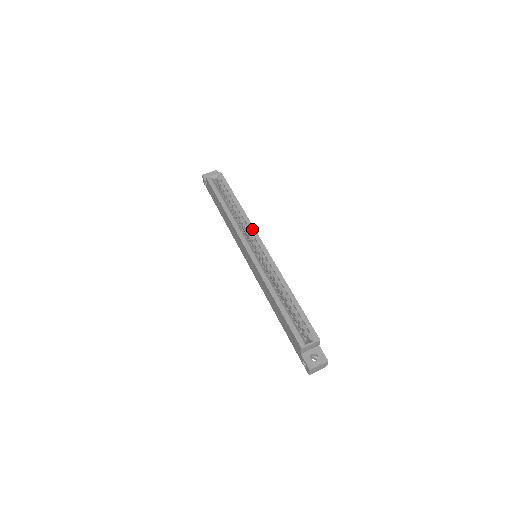
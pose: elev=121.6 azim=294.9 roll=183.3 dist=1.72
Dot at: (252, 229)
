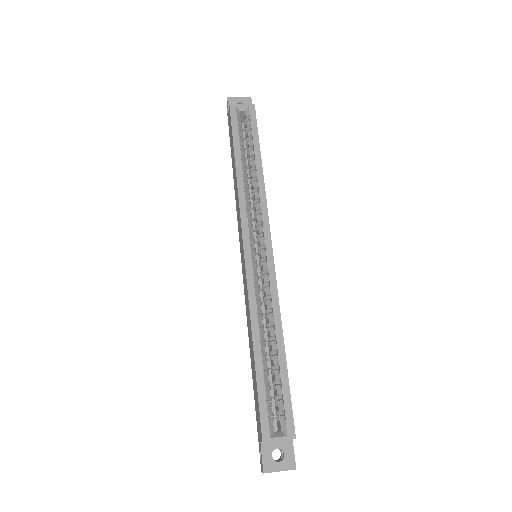
Dot at: (264, 215)
